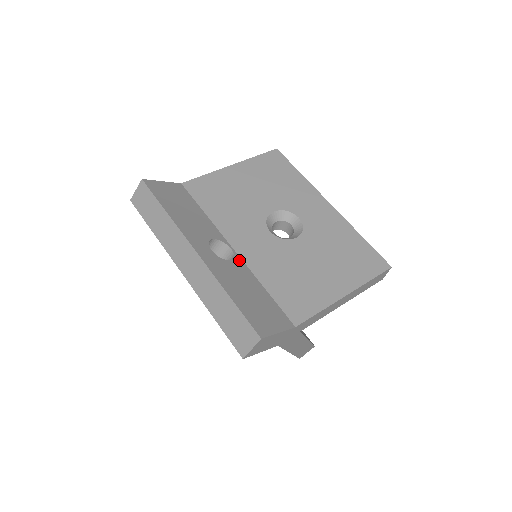
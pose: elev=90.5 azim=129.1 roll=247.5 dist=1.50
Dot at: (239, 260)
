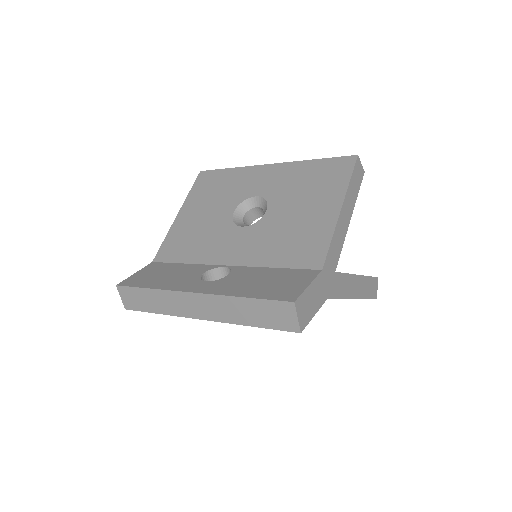
Dot at: (236, 268)
